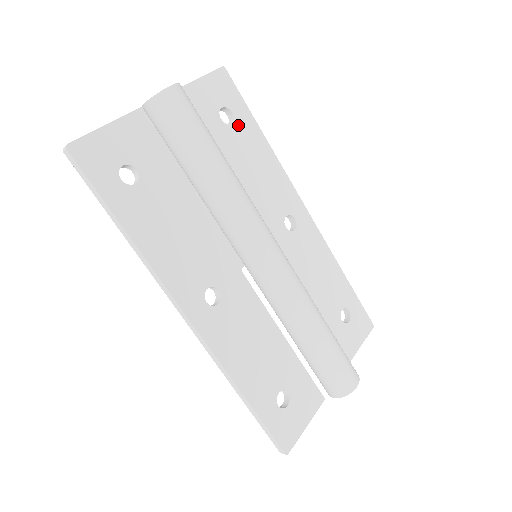
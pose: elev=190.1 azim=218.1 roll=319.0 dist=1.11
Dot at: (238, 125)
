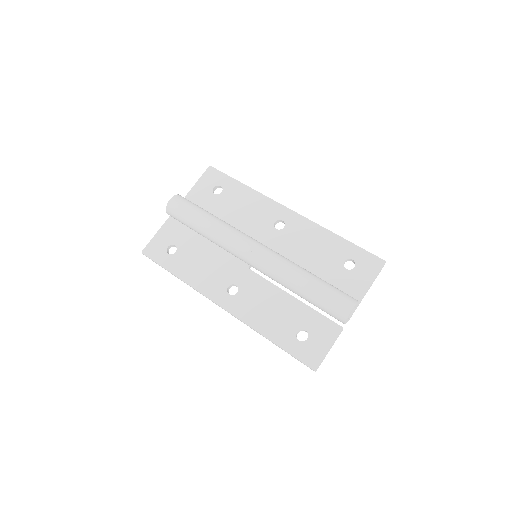
Dot at: (226, 190)
